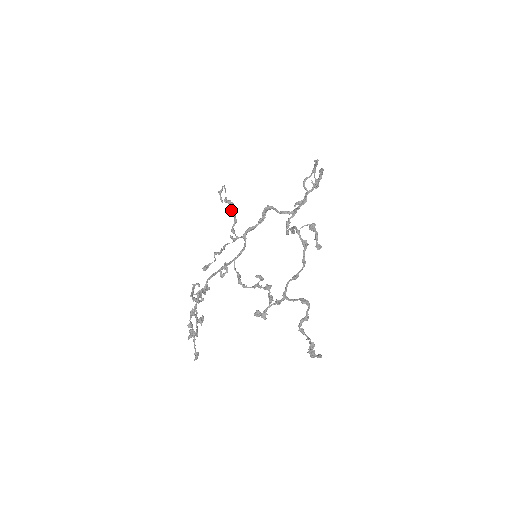
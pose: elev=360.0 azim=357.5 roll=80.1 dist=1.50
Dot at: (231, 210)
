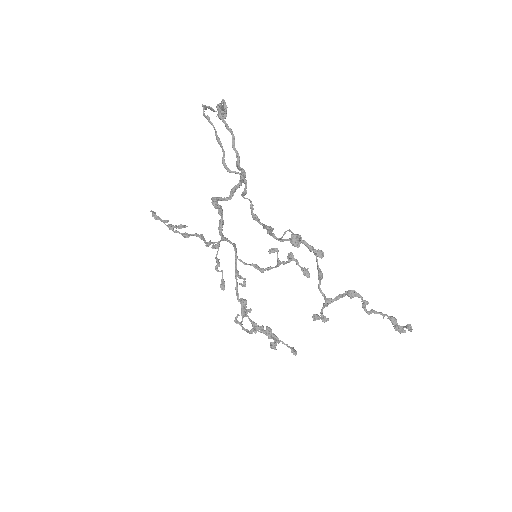
Dot at: (188, 237)
